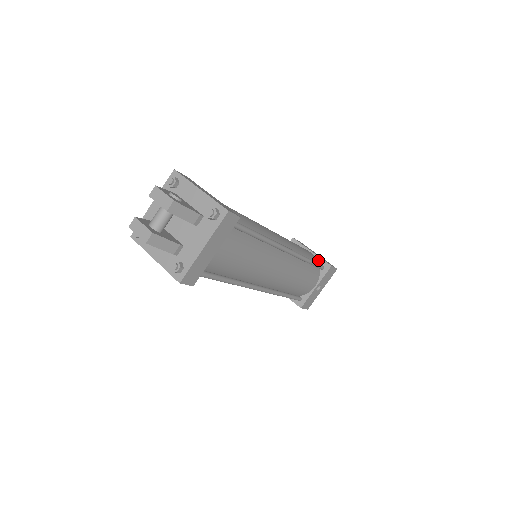
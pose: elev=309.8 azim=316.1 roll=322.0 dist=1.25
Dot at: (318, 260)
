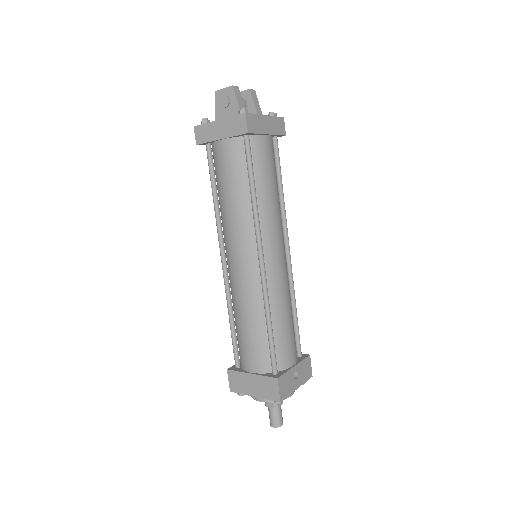
Dot at: occluded
